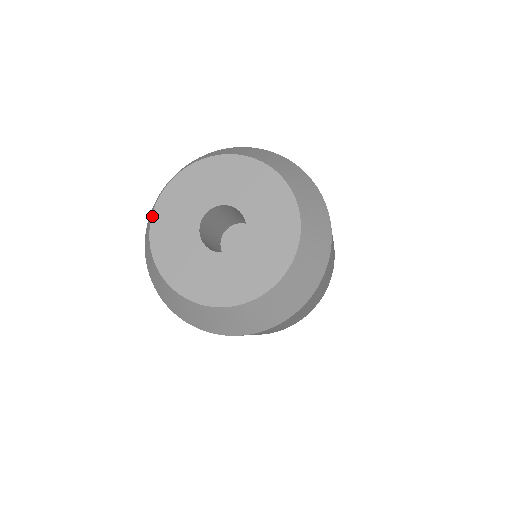
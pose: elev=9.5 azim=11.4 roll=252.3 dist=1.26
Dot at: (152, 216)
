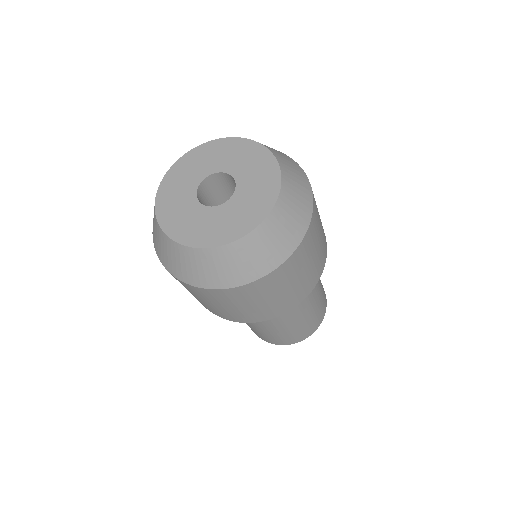
Dot at: (179, 159)
